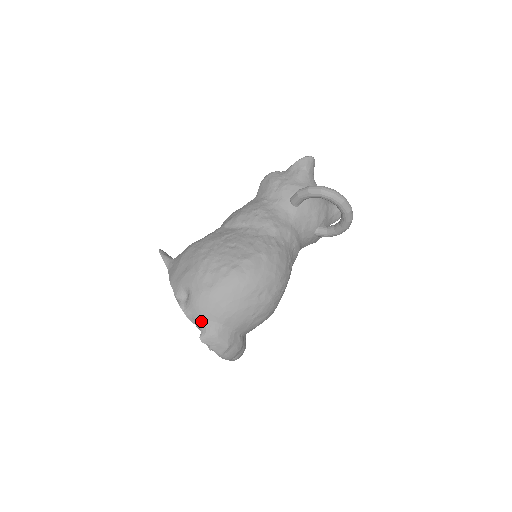
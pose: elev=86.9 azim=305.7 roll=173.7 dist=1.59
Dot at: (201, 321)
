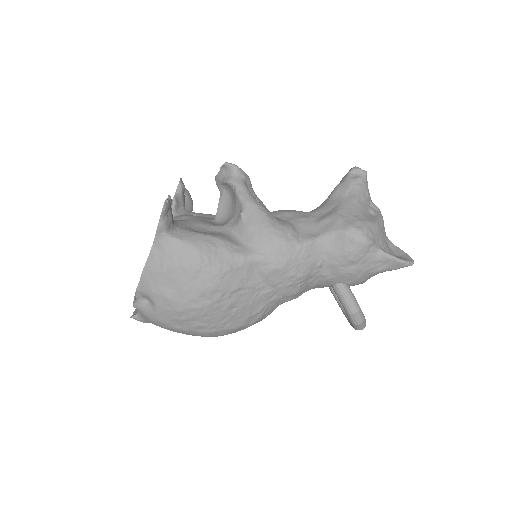
Dot at: (143, 317)
